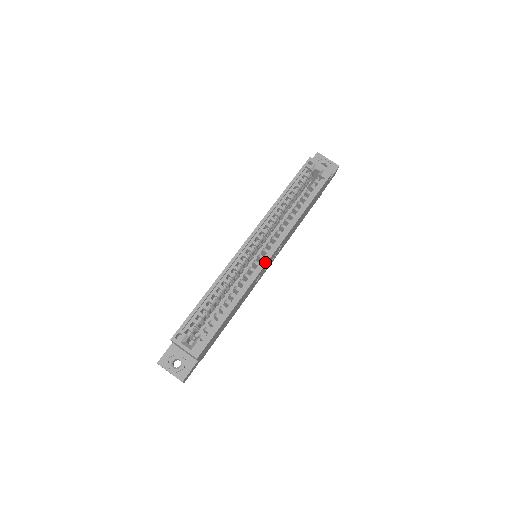
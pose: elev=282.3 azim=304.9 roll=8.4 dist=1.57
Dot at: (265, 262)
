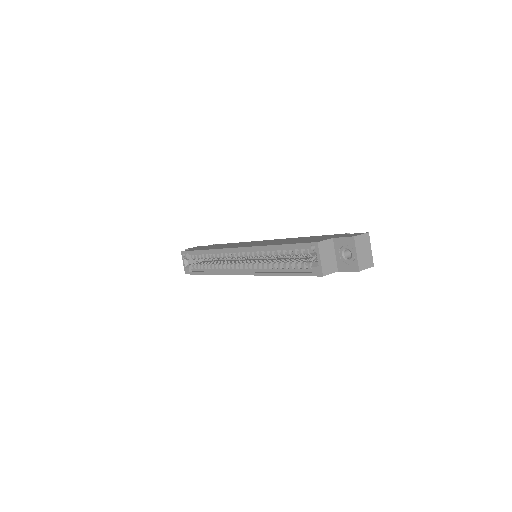
Dot at: (236, 273)
